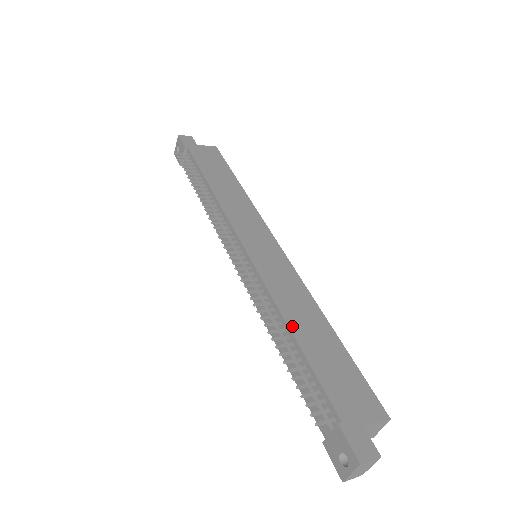
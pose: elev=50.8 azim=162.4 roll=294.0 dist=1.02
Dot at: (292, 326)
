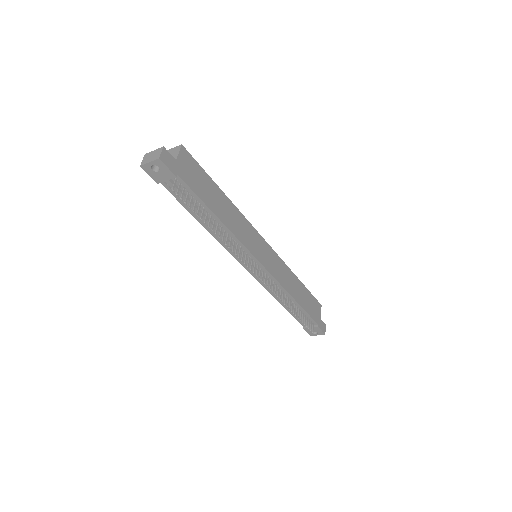
Dot at: (295, 298)
